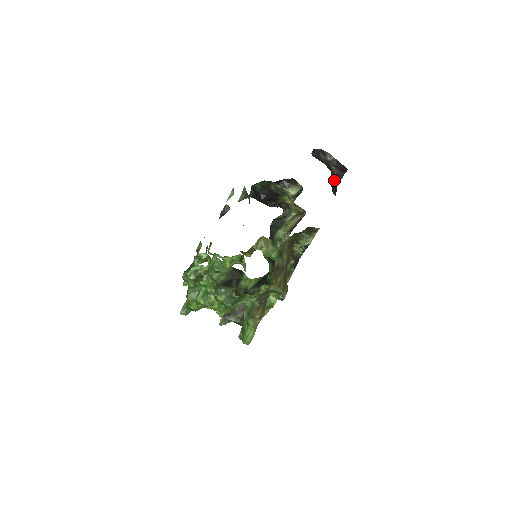
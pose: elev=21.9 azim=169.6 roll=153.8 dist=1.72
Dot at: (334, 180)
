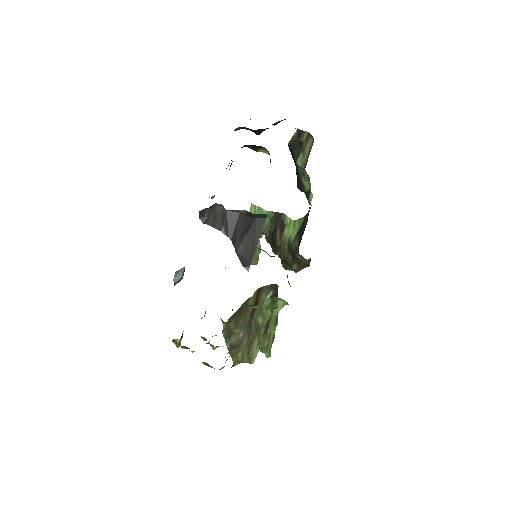
Dot at: (255, 218)
